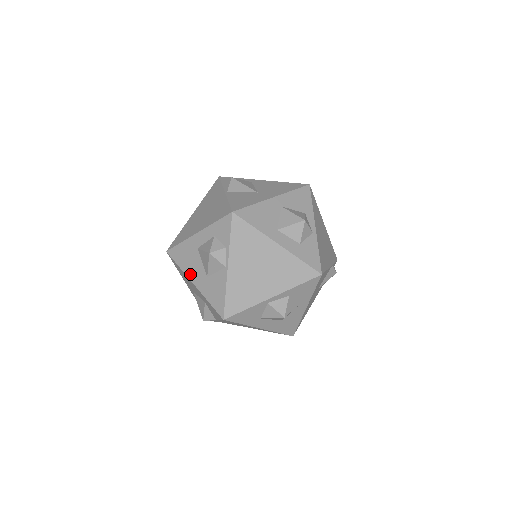
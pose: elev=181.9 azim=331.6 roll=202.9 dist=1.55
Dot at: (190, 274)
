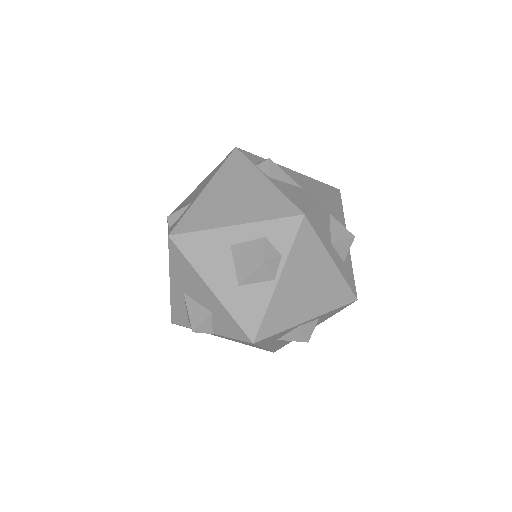
Dot at: (208, 276)
